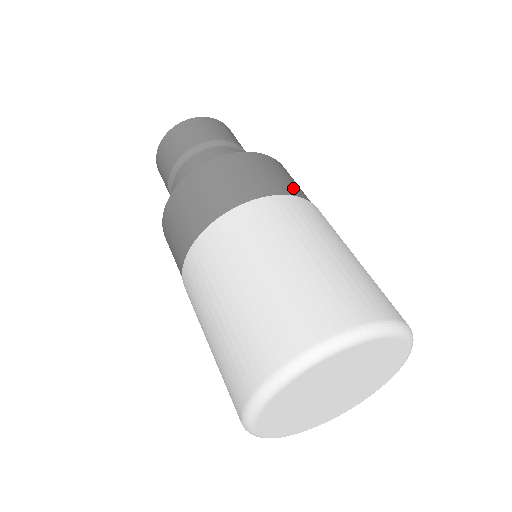
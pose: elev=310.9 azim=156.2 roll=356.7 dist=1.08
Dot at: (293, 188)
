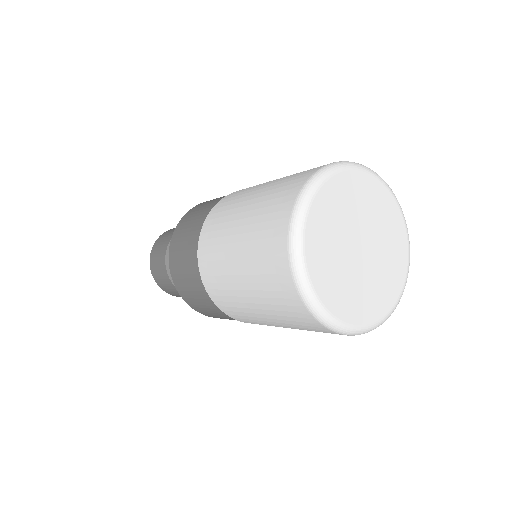
Dot at: occluded
